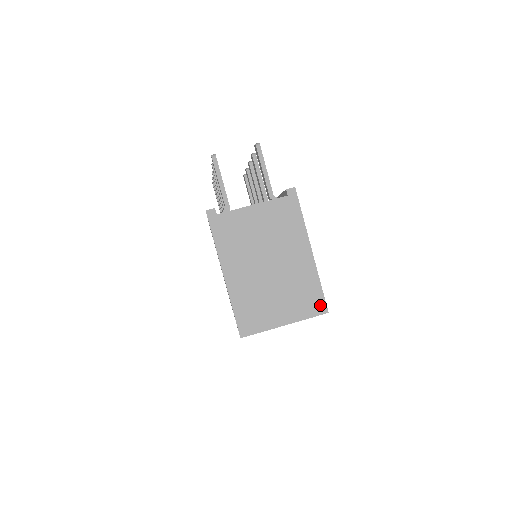
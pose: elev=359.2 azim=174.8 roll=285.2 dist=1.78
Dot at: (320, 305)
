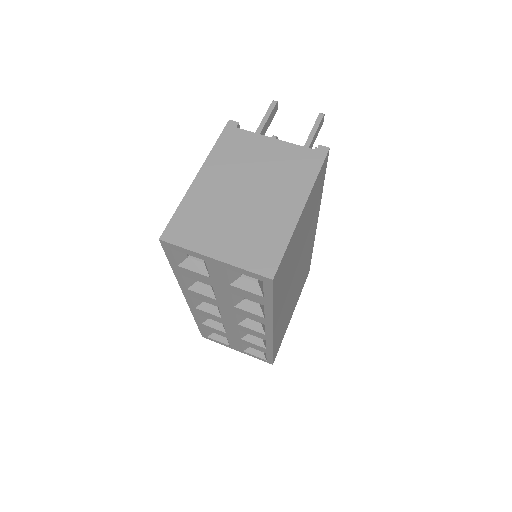
Dot at: (270, 265)
